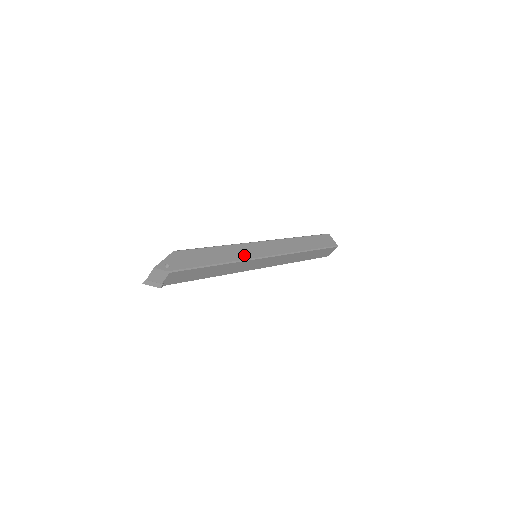
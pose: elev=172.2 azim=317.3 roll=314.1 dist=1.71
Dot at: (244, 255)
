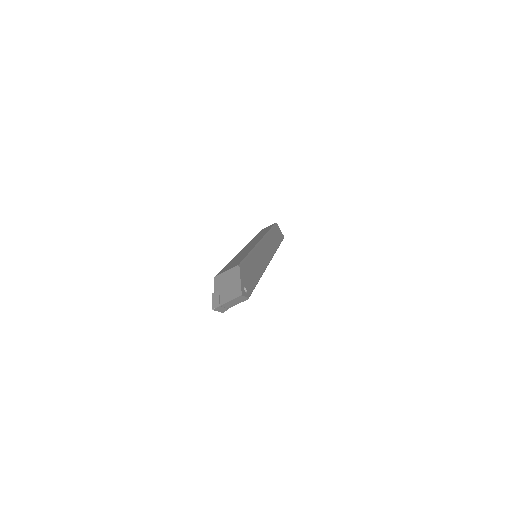
Dot at: (264, 261)
